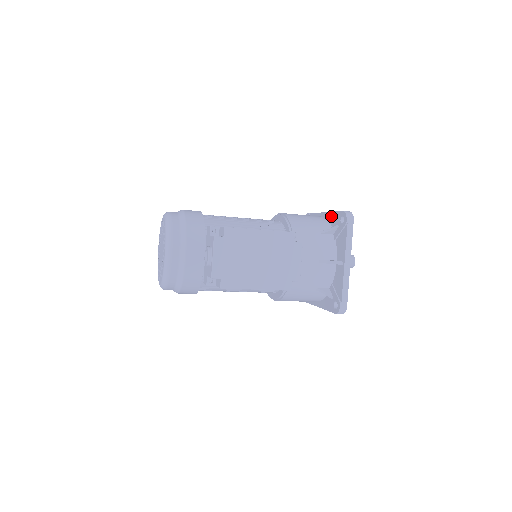
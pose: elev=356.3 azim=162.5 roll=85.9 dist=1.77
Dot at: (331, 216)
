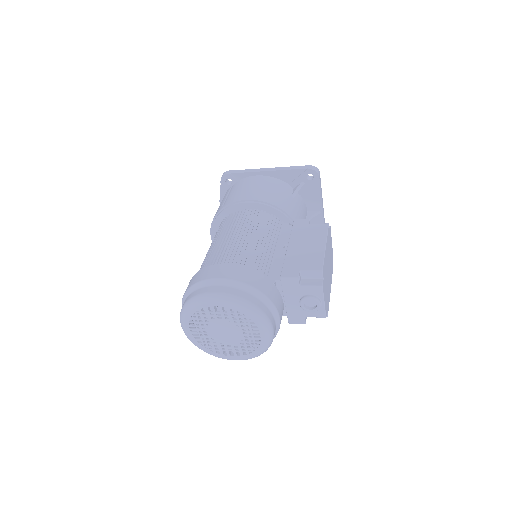
Dot at: (284, 174)
